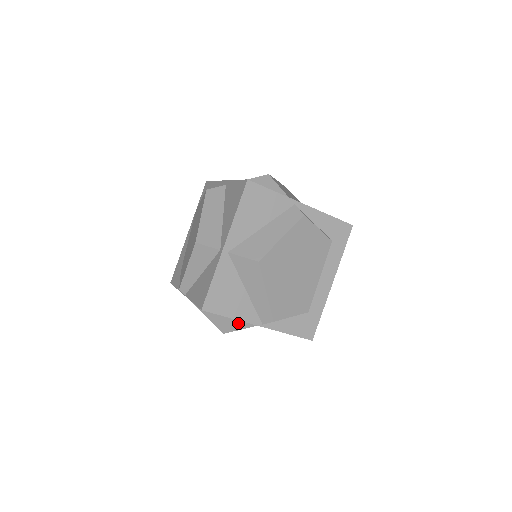
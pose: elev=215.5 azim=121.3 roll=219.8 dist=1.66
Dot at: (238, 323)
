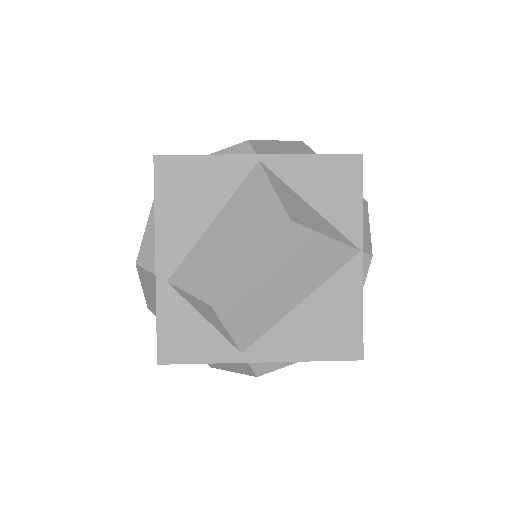
Dot at: occluded
